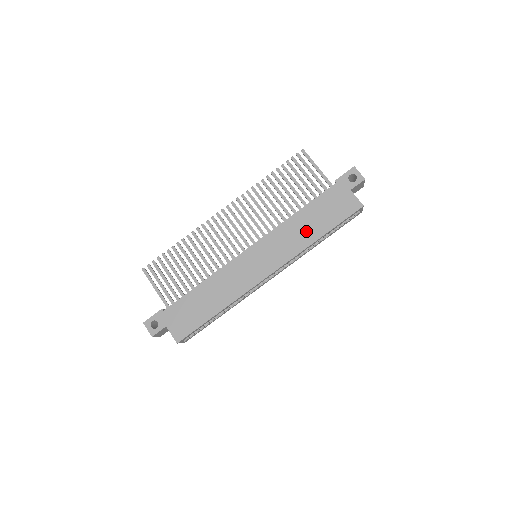
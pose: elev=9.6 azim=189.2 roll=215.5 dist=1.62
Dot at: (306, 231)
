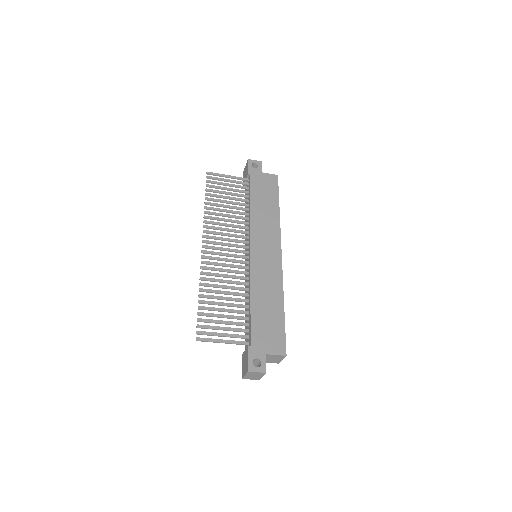
Dot at: (268, 212)
